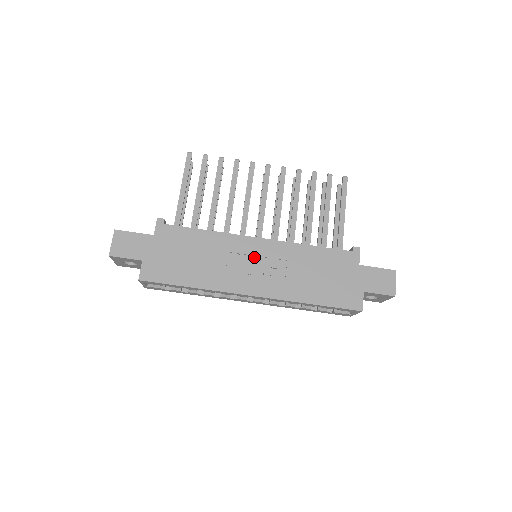
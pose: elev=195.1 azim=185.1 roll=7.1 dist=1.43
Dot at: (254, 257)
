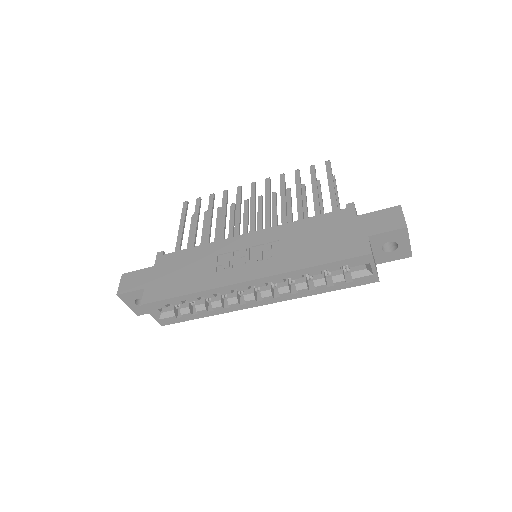
Dot at: (246, 250)
